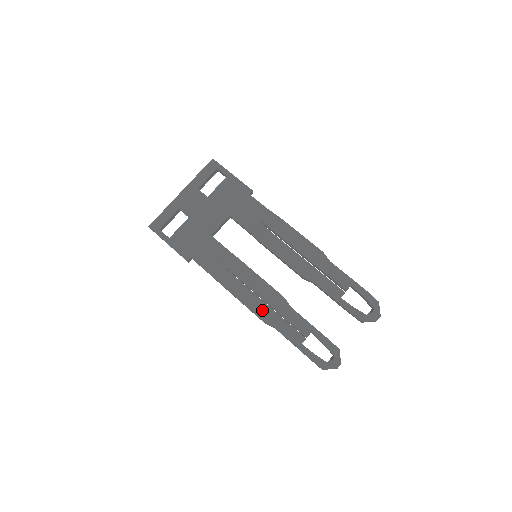
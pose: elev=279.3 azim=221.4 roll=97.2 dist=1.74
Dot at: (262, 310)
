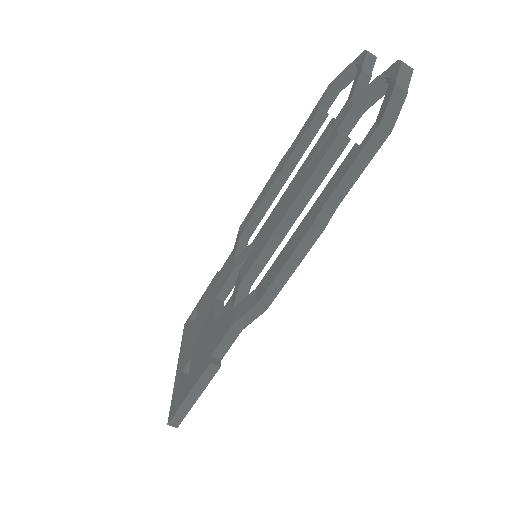
Dot at: (301, 231)
